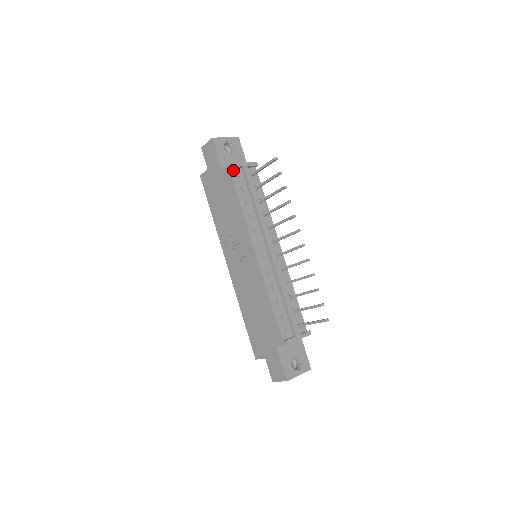
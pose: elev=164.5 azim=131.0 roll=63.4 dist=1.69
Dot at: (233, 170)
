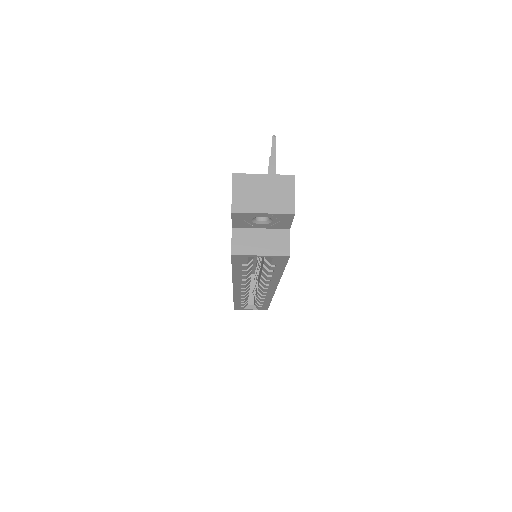
Dot at: occluded
